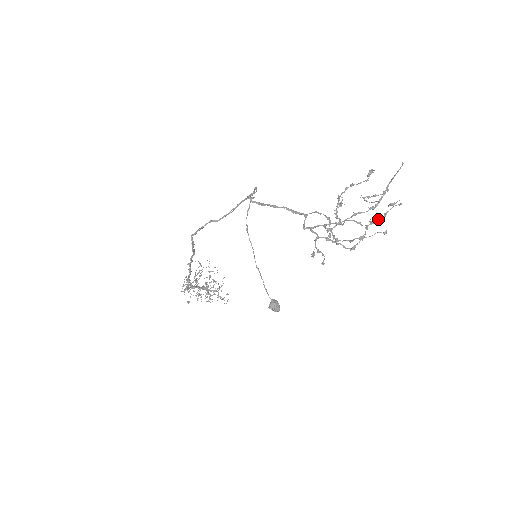
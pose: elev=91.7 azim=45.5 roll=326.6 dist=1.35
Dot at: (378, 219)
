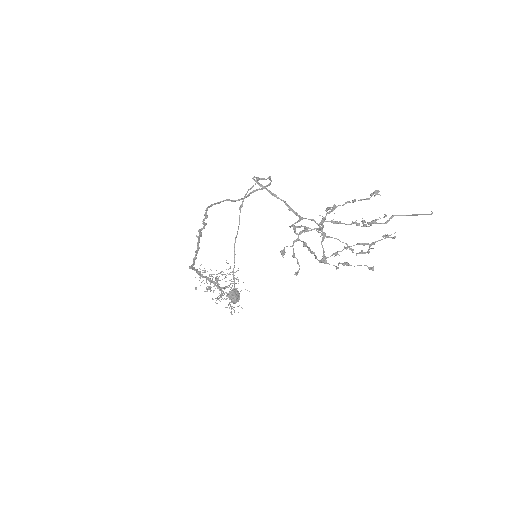
Dot at: (363, 243)
